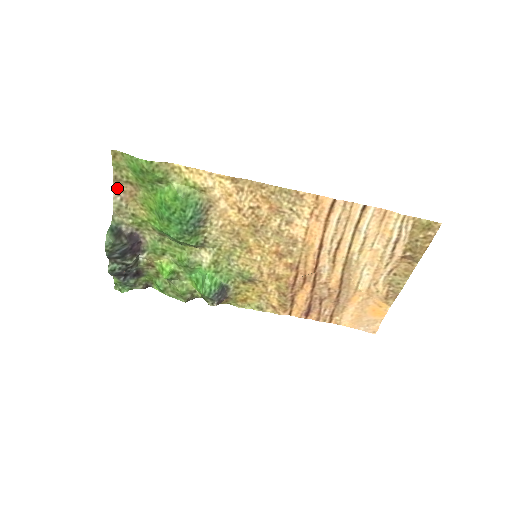
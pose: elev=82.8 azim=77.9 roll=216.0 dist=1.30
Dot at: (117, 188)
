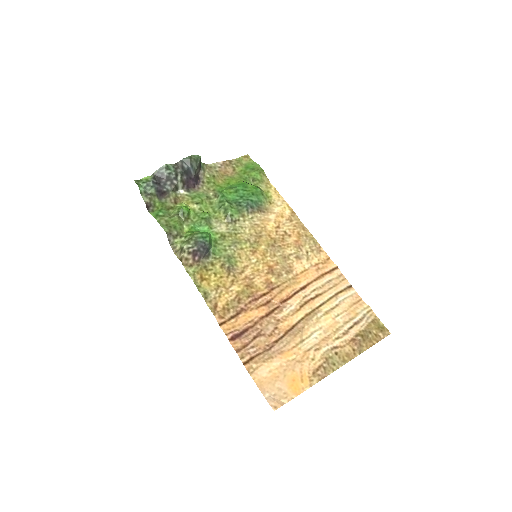
Dot at: (225, 163)
